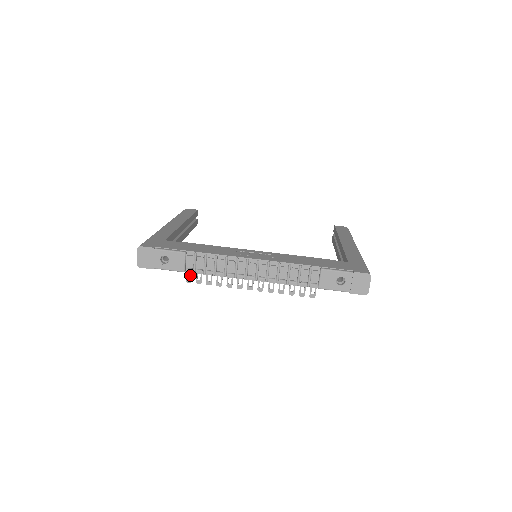
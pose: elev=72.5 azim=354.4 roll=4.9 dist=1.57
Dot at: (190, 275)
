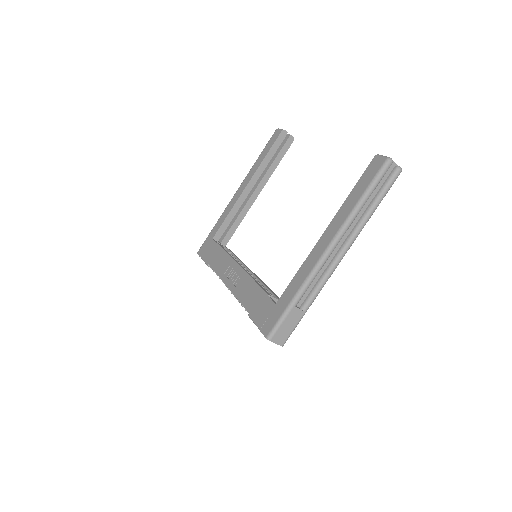
Dot at: occluded
